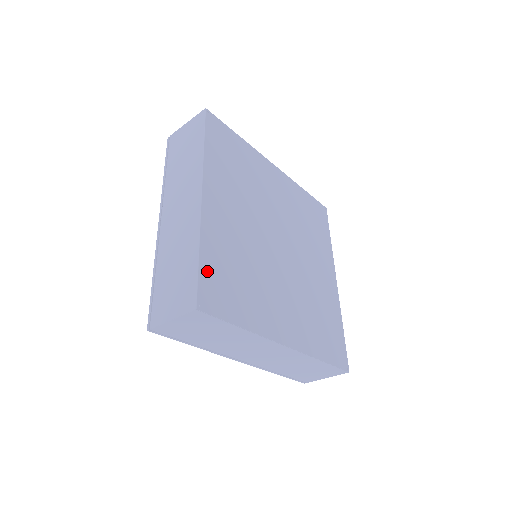
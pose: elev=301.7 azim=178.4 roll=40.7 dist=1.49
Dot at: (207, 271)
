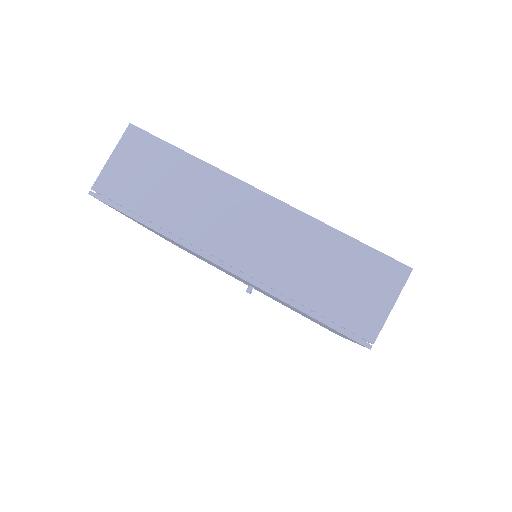
Dot at: occluded
